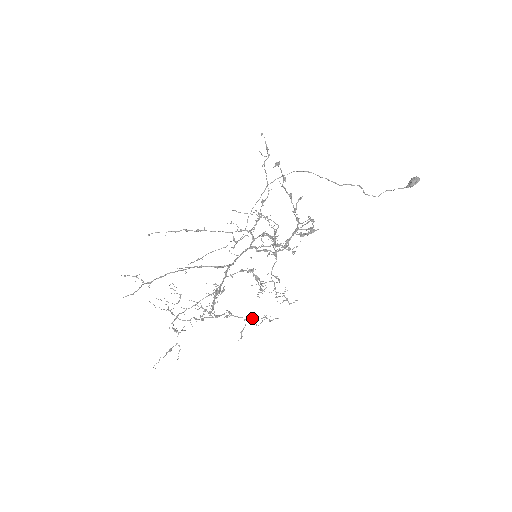
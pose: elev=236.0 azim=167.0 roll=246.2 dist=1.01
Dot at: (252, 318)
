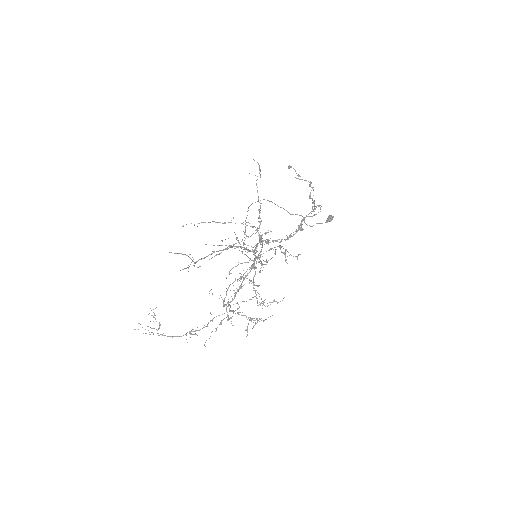
Dot at: (250, 318)
